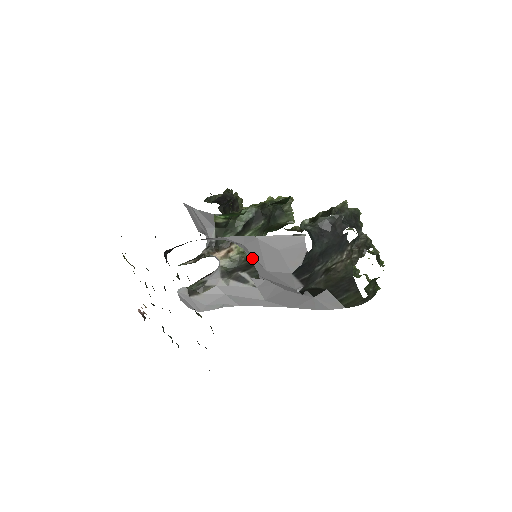
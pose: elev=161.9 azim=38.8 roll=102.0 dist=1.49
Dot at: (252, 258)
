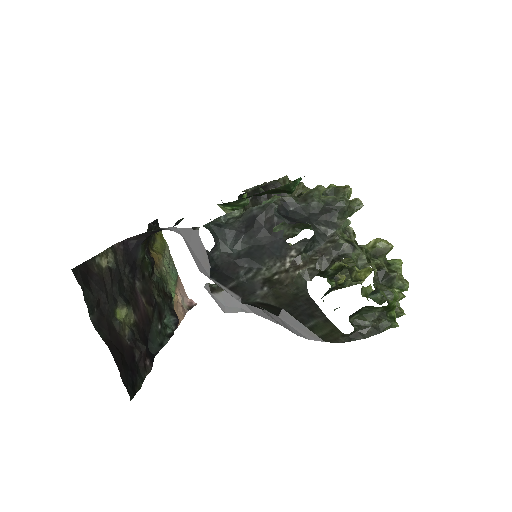
Dot at: occluded
